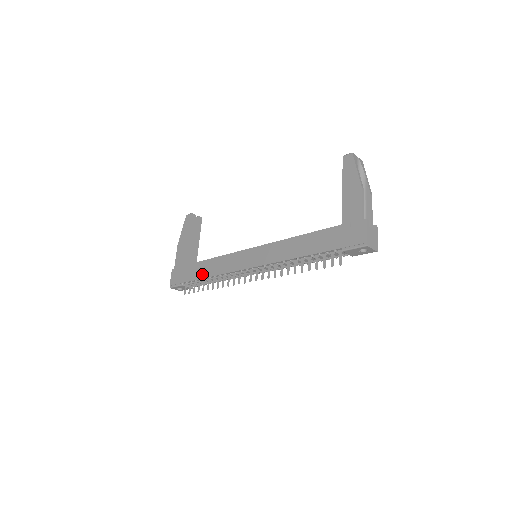
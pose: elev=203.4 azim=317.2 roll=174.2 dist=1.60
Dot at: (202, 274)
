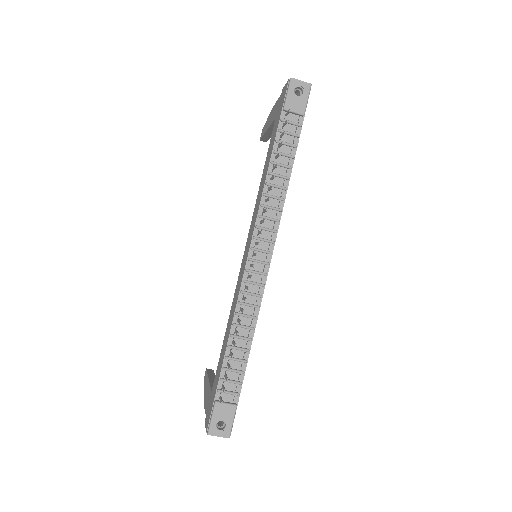
Dot at: (224, 350)
